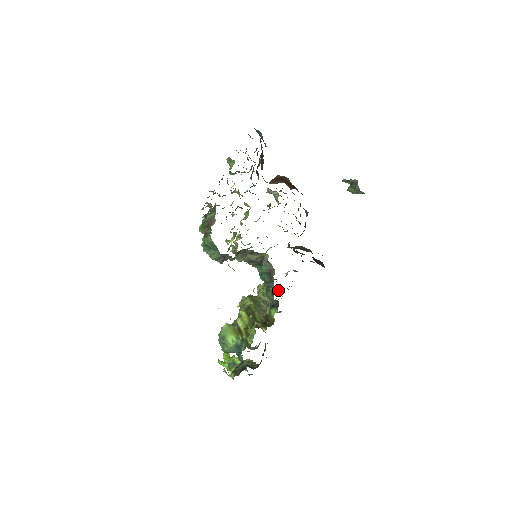
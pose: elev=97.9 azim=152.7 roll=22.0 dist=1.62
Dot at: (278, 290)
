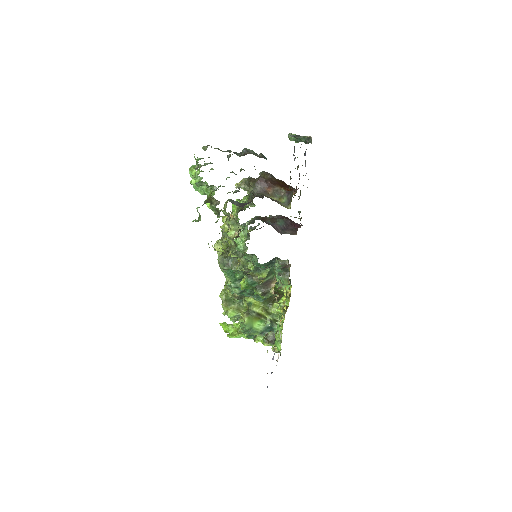
Dot at: occluded
